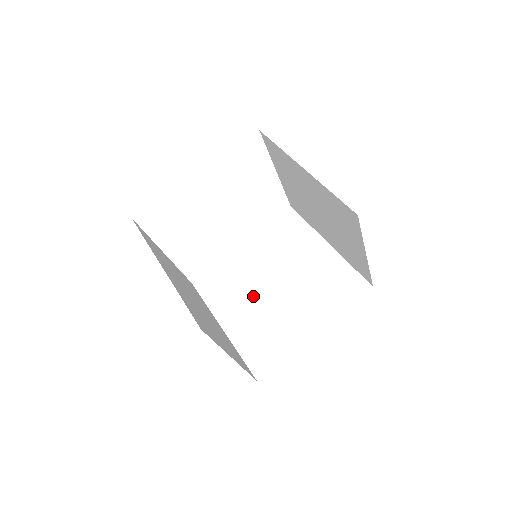
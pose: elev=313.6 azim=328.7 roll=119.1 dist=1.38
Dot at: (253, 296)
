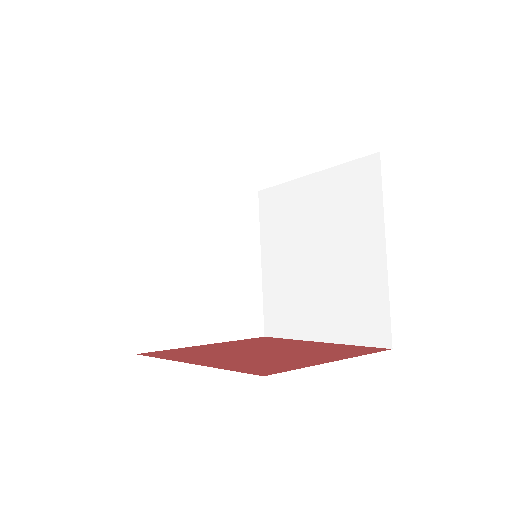
Dot at: (293, 252)
